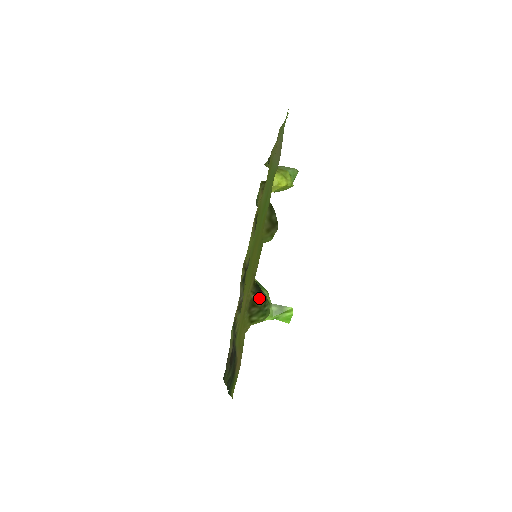
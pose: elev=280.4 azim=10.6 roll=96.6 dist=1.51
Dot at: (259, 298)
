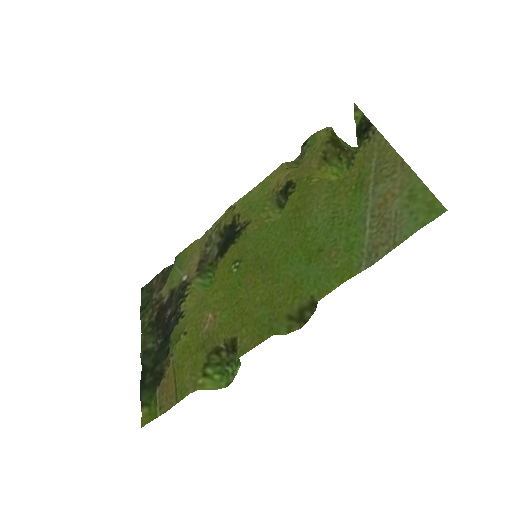
Dot at: (228, 352)
